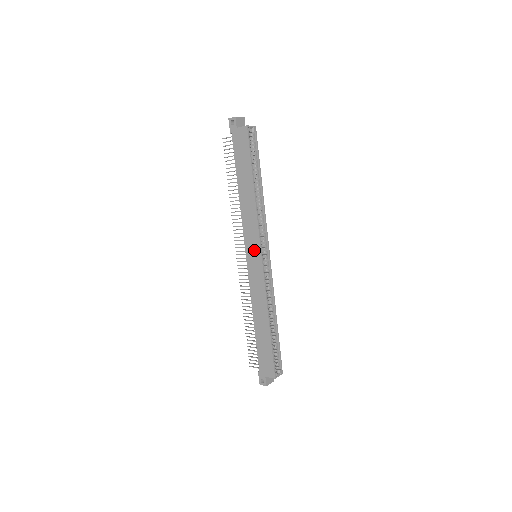
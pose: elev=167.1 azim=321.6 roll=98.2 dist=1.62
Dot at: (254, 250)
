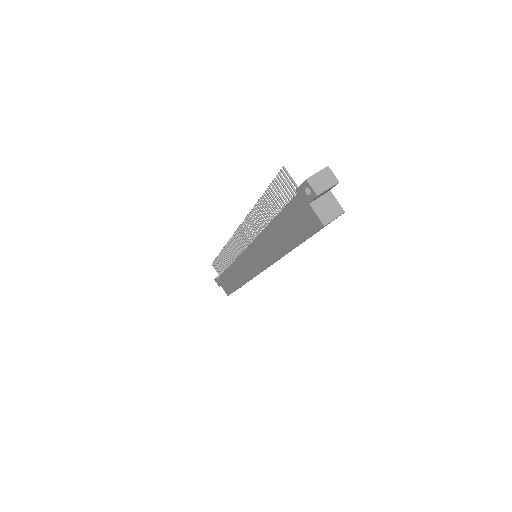
Dot at: (254, 262)
